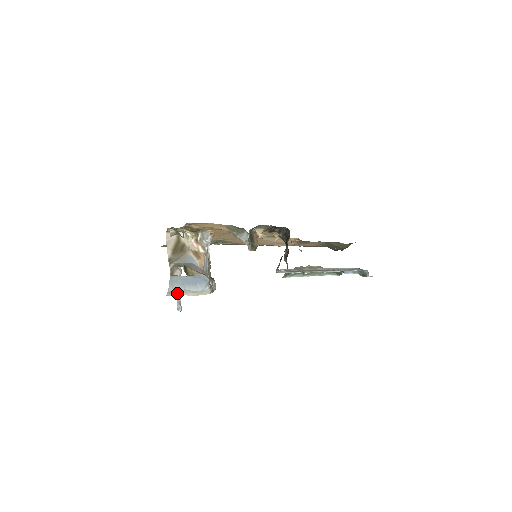
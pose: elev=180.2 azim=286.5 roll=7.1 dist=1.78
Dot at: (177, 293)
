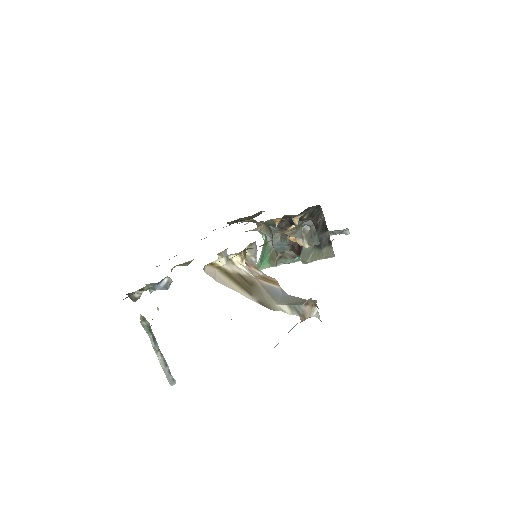
Dot at: occluded
